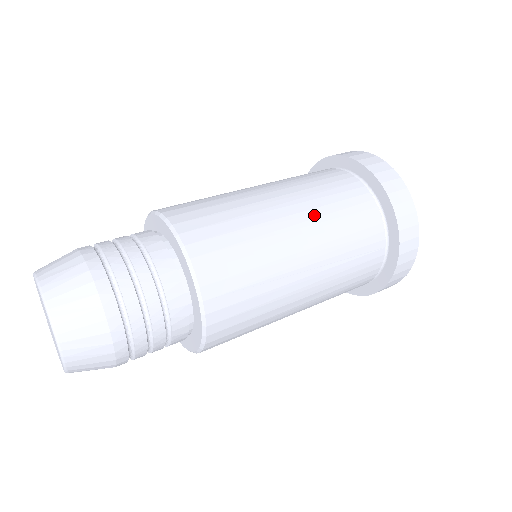
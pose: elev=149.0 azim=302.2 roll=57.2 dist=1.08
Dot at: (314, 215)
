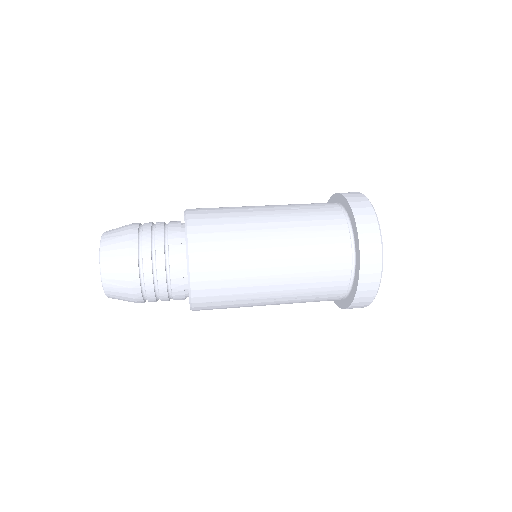
Dot at: (294, 271)
